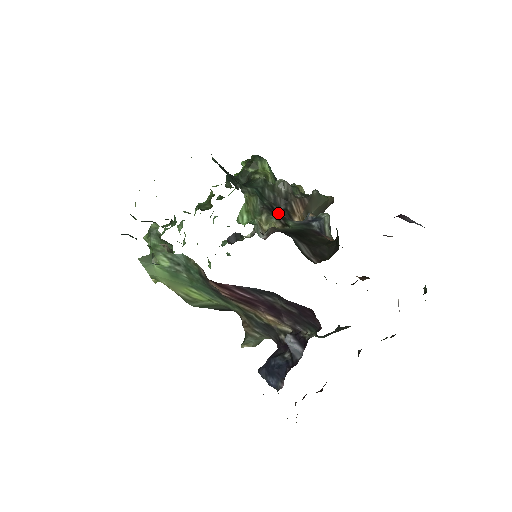
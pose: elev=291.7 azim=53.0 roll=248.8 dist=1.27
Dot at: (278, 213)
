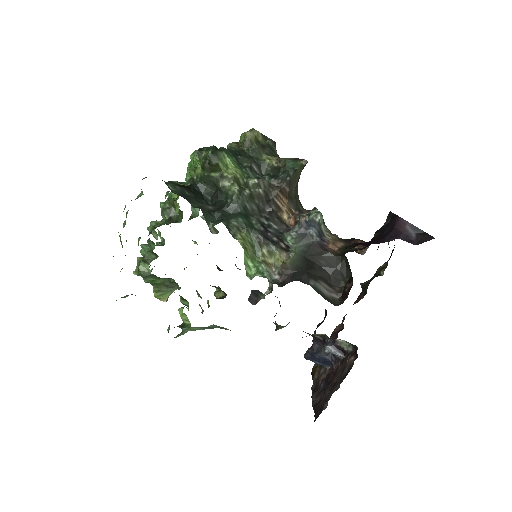
Dot at: (272, 231)
